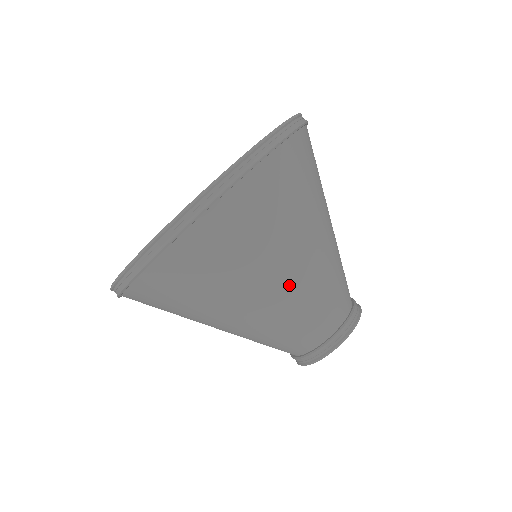
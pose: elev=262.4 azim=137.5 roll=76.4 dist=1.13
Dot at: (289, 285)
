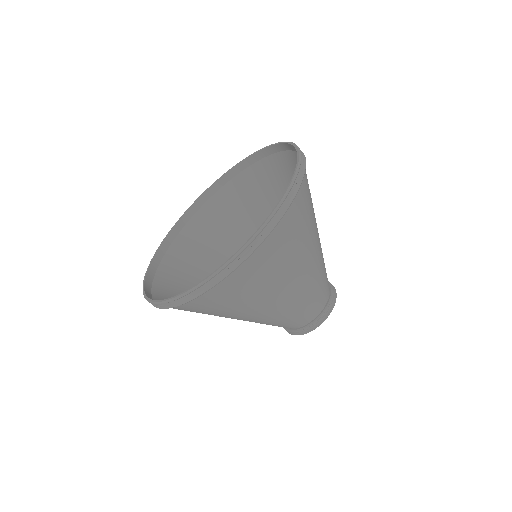
Dot at: (275, 308)
